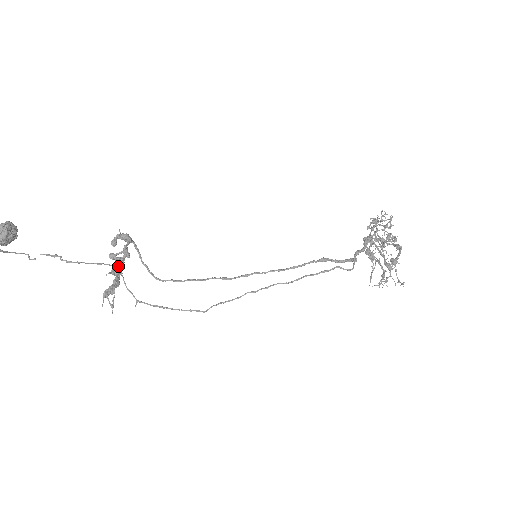
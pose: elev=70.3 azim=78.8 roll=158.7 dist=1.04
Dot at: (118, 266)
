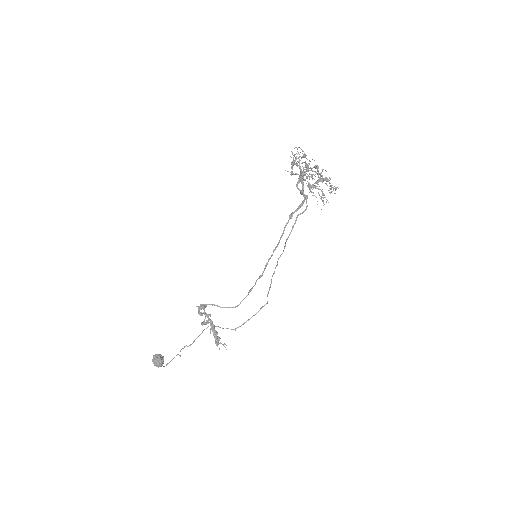
Dot at: (210, 325)
